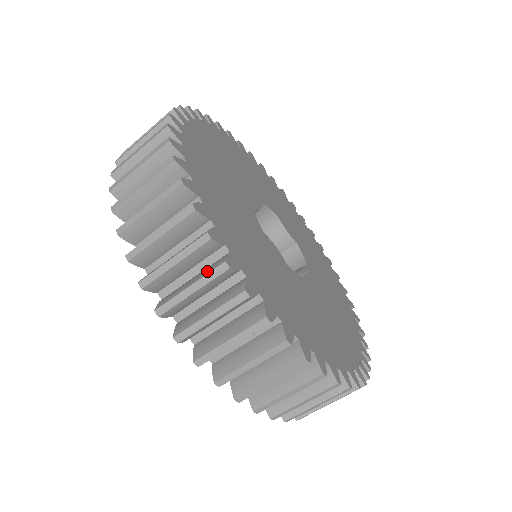
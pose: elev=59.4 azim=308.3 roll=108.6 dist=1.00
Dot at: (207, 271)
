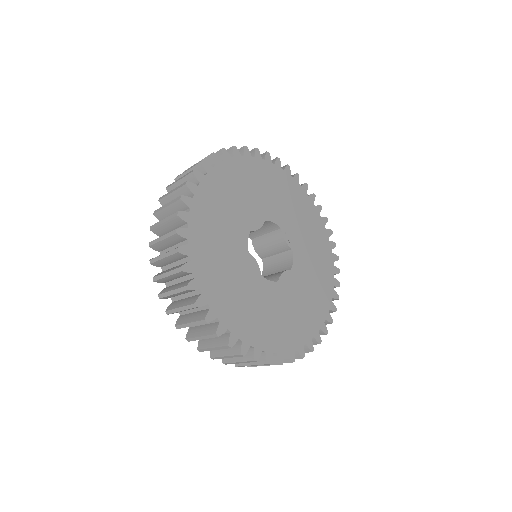
Dot at: occluded
